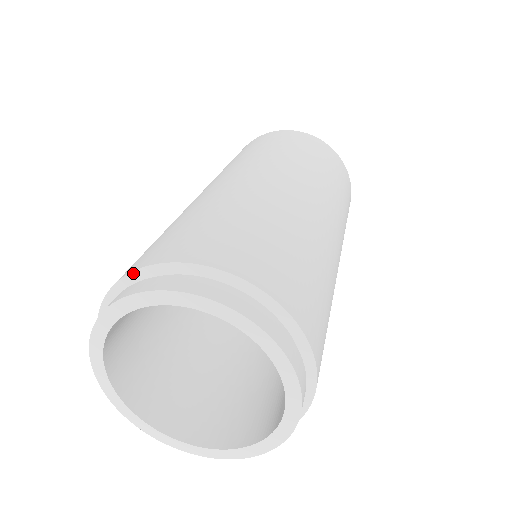
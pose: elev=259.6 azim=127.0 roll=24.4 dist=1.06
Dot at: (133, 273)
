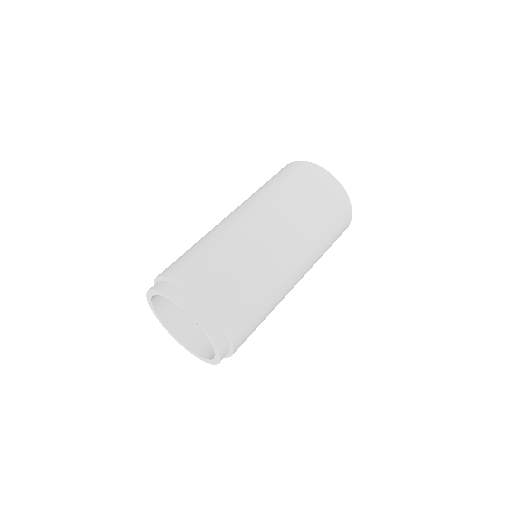
Dot at: (179, 283)
